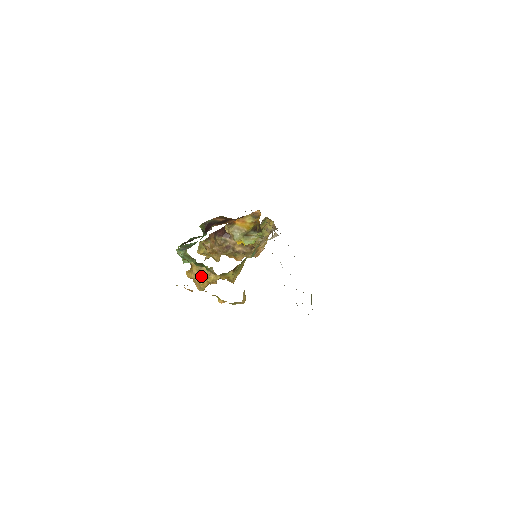
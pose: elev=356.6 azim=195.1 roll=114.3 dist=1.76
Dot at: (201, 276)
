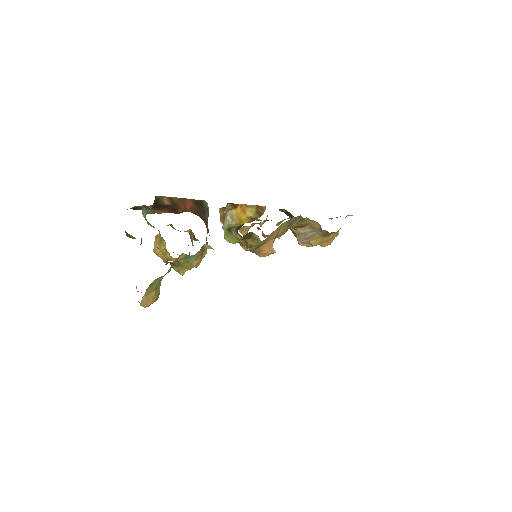
Dot at: (159, 248)
